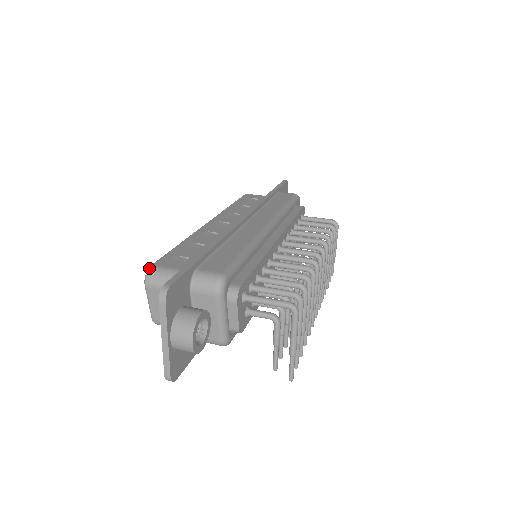
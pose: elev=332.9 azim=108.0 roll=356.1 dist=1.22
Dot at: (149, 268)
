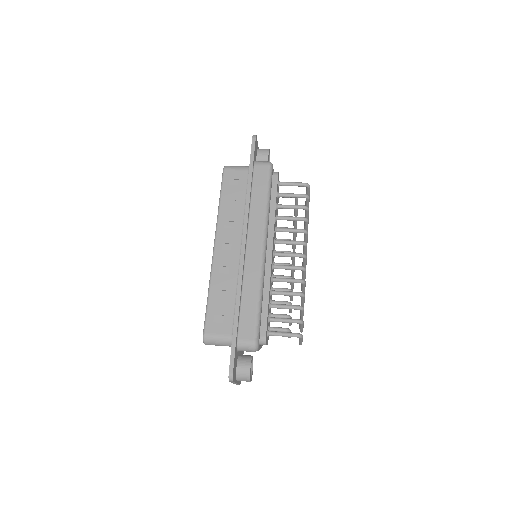
Dot at: (204, 337)
